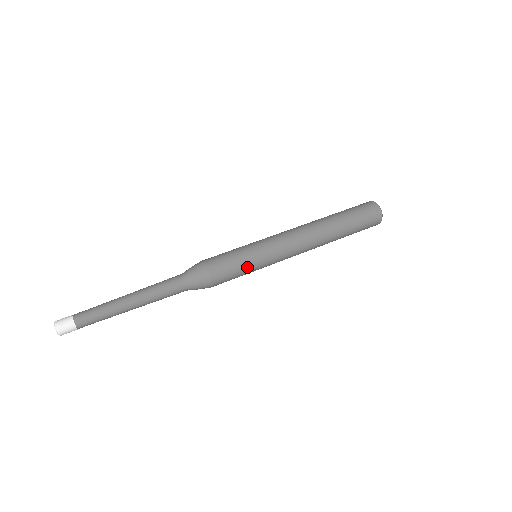
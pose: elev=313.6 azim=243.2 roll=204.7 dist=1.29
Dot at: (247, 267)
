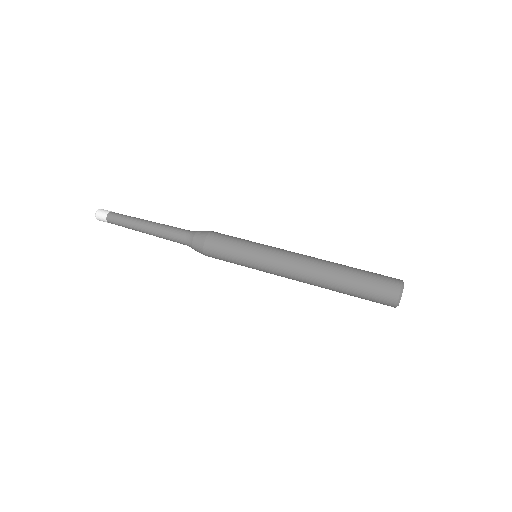
Dot at: (238, 252)
